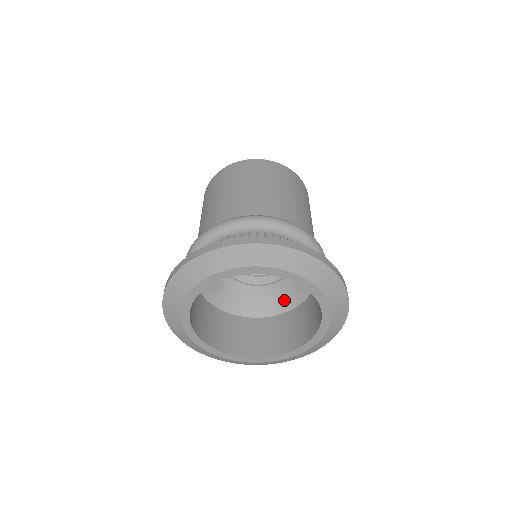
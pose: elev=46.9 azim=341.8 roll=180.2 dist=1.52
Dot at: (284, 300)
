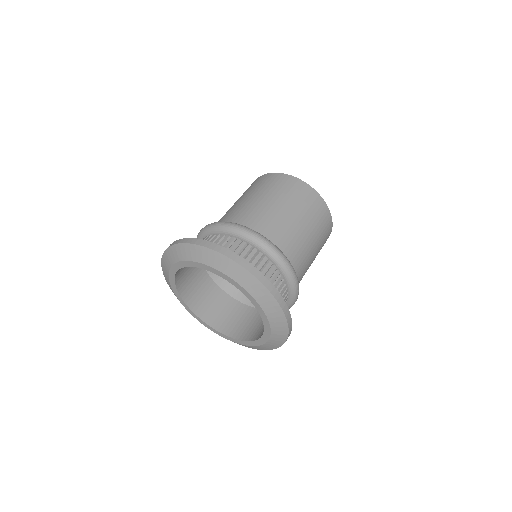
Dot at: occluded
